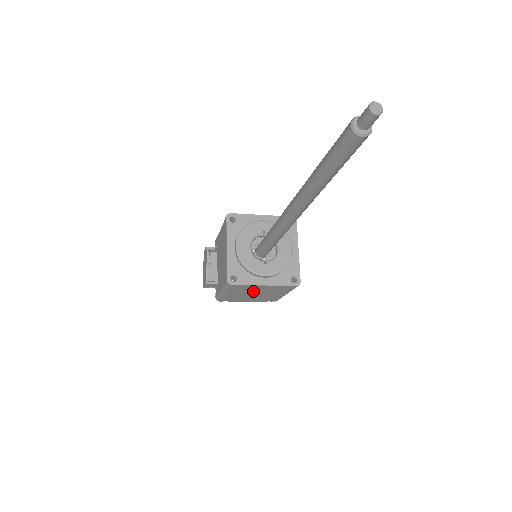
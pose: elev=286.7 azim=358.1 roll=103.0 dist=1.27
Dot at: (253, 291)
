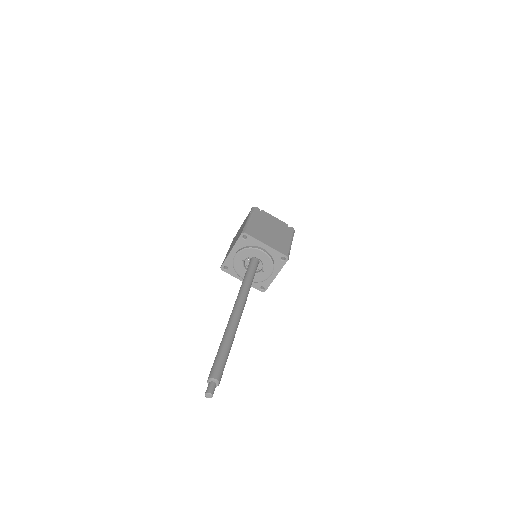
Dot at: occluded
